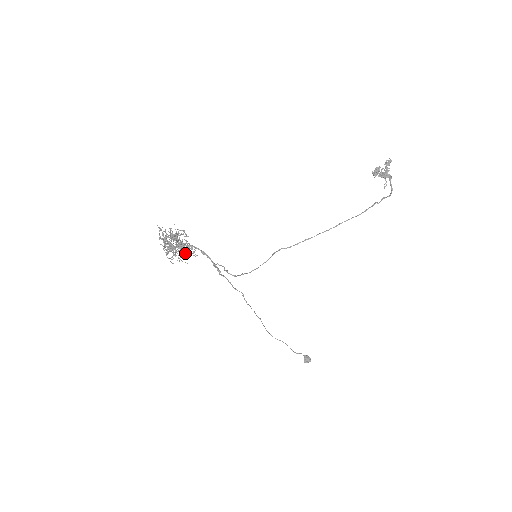
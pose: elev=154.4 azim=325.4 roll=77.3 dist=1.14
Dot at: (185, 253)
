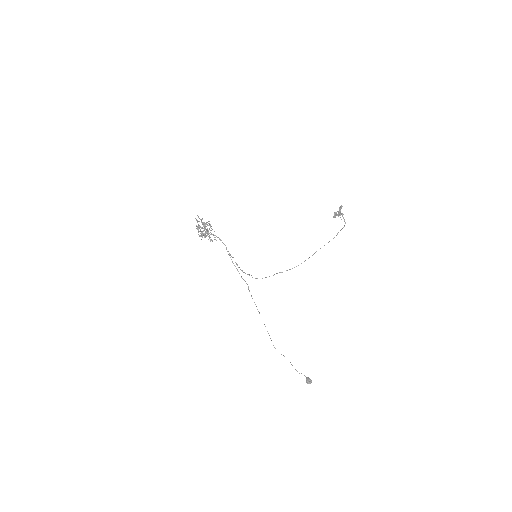
Dot at: (209, 236)
